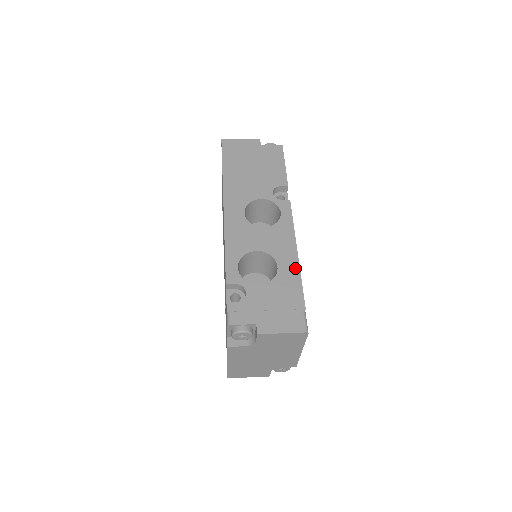
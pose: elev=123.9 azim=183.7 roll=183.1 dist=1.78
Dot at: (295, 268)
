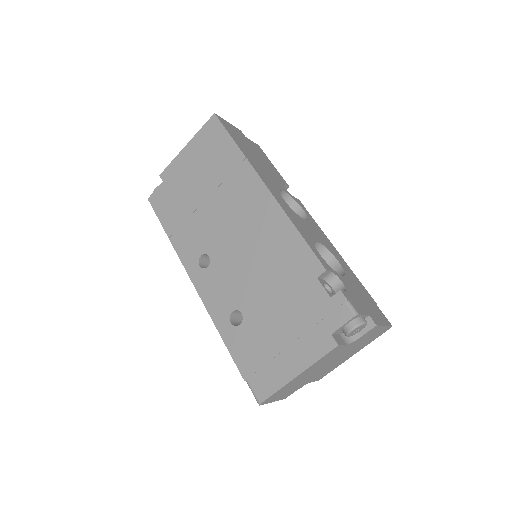
Dot at: (347, 265)
